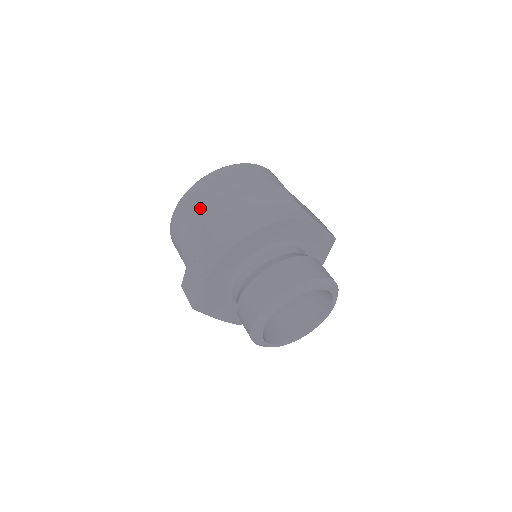
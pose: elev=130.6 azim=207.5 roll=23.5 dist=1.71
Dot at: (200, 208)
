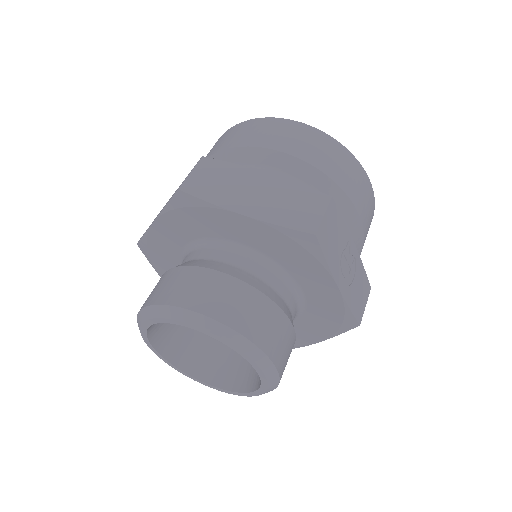
Dot at: occluded
